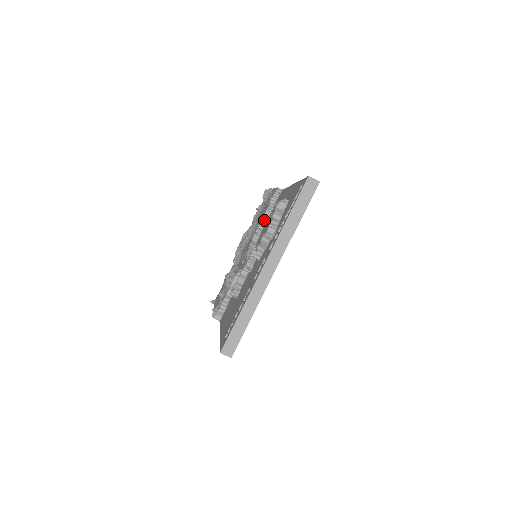
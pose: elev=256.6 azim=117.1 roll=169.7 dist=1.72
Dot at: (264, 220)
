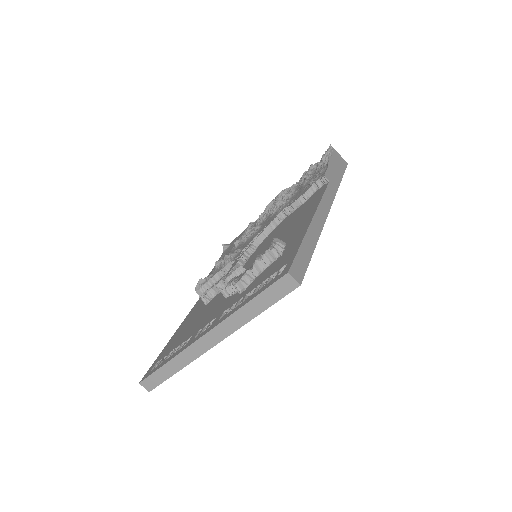
Dot at: (292, 207)
